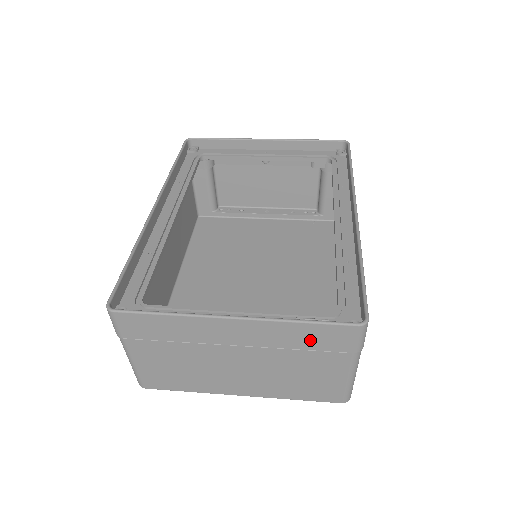
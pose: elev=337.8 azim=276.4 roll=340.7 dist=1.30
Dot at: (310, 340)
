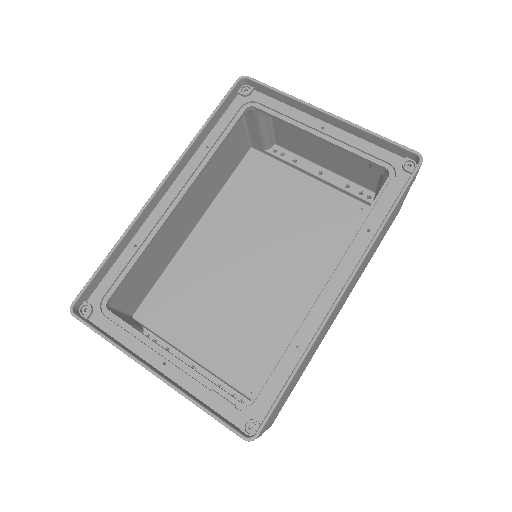
Dot at: occluded
